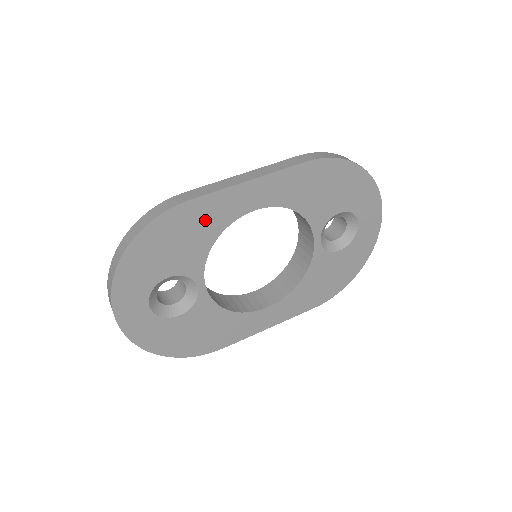
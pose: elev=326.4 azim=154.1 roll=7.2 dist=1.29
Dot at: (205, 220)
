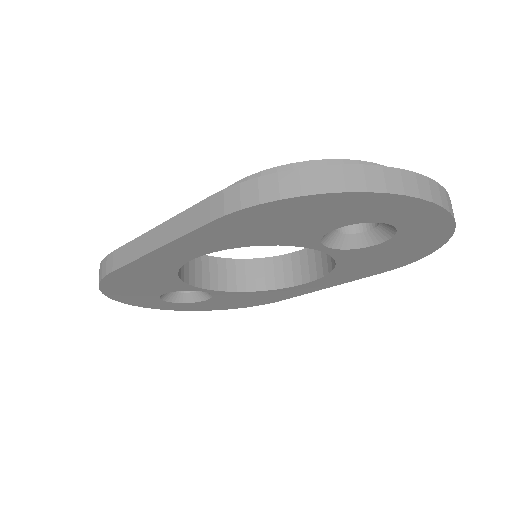
Dot at: (147, 273)
